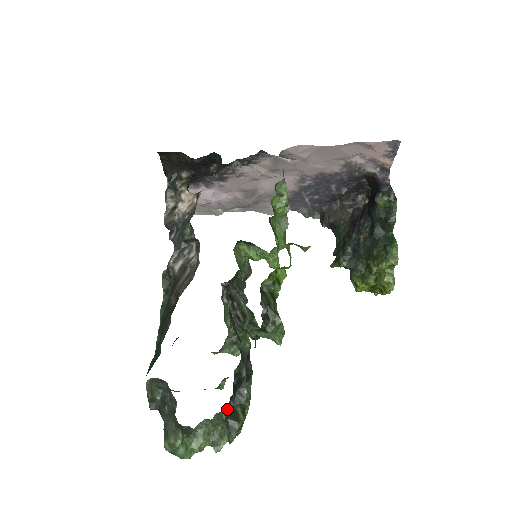
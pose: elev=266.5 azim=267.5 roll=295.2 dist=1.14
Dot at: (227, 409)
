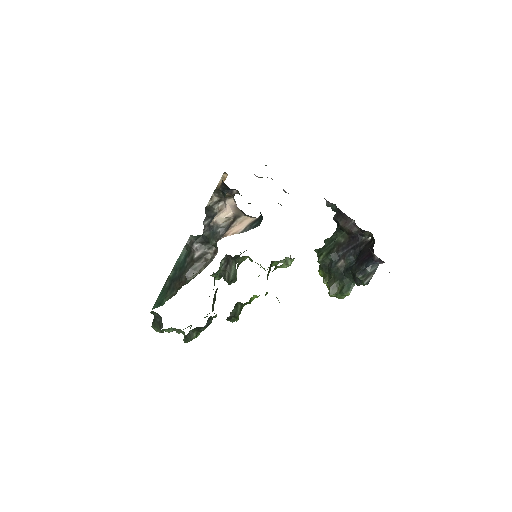
Dot at: (189, 332)
